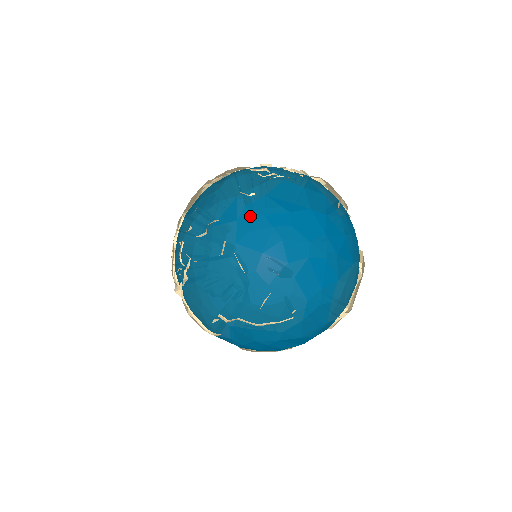
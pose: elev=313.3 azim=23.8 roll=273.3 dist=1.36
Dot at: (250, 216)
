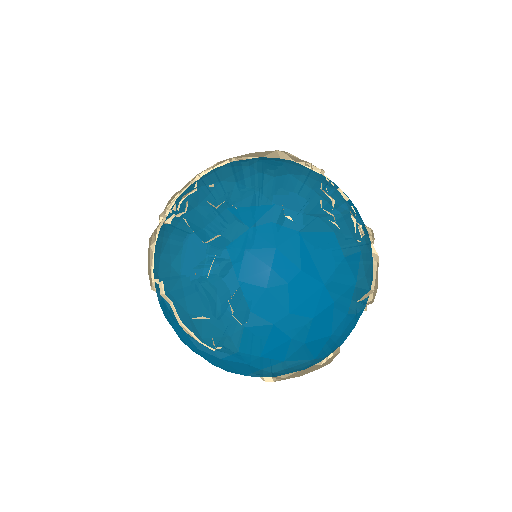
Dot at: (264, 237)
